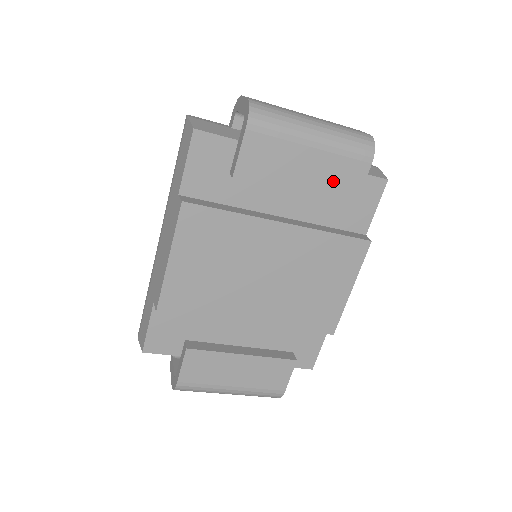
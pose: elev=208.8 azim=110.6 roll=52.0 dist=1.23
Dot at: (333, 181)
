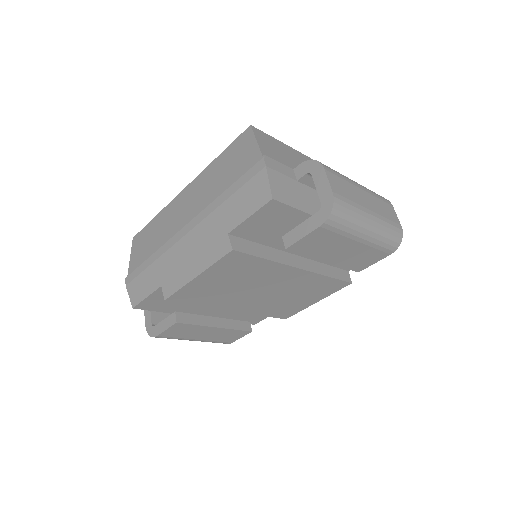
Dot at: (356, 259)
